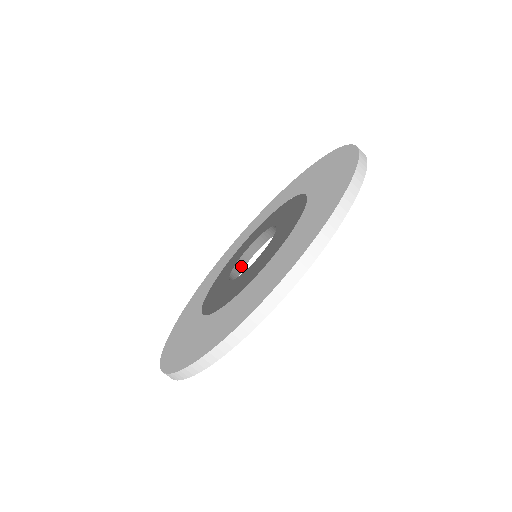
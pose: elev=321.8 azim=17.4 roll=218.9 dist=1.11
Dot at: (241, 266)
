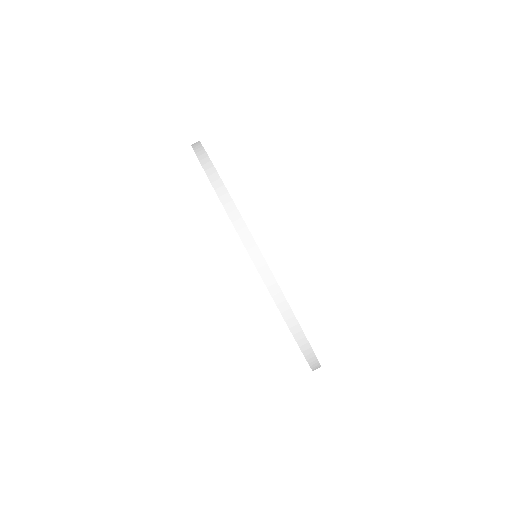
Dot at: occluded
